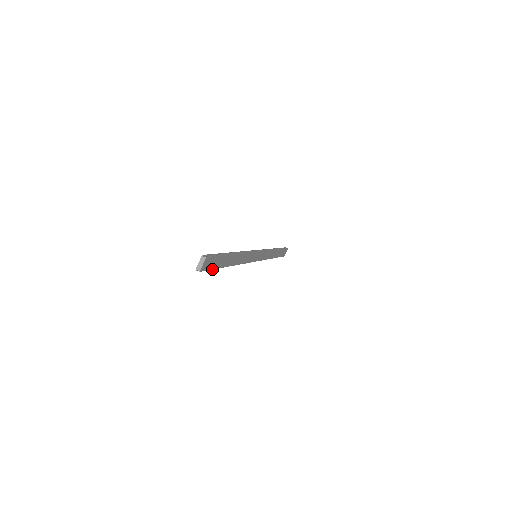
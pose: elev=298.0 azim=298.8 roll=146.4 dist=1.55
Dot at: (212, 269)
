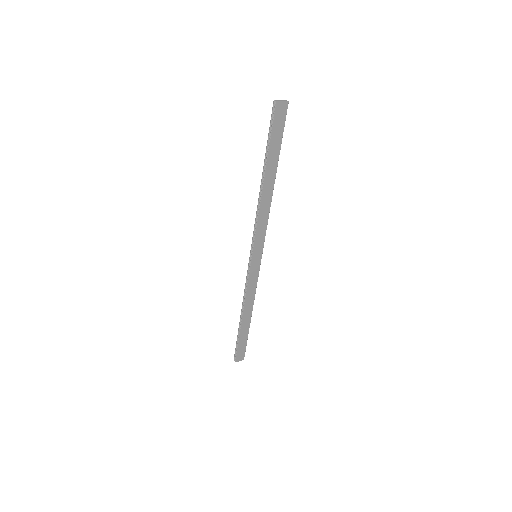
Dot at: (271, 133)
